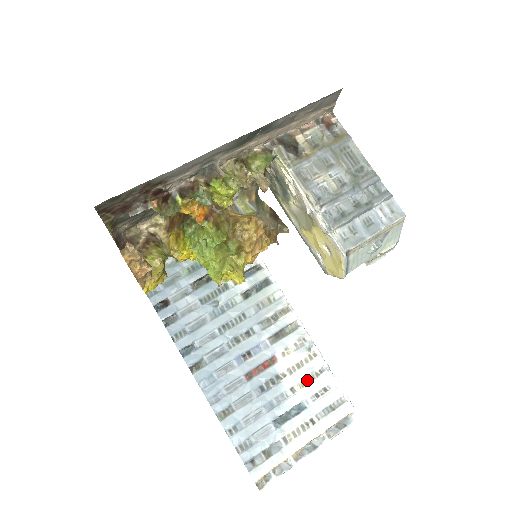
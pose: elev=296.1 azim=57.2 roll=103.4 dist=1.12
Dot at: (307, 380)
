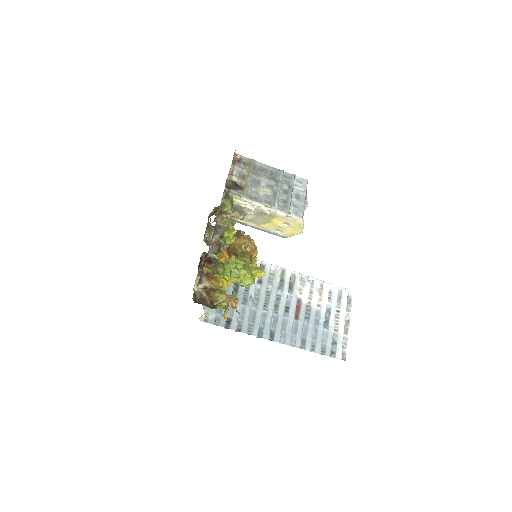
Dot at: (320, 296)
